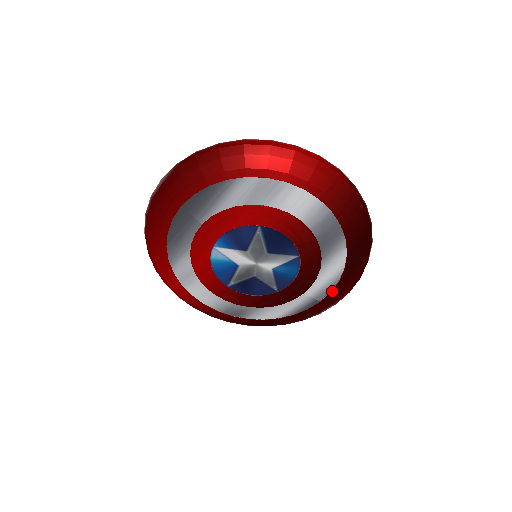
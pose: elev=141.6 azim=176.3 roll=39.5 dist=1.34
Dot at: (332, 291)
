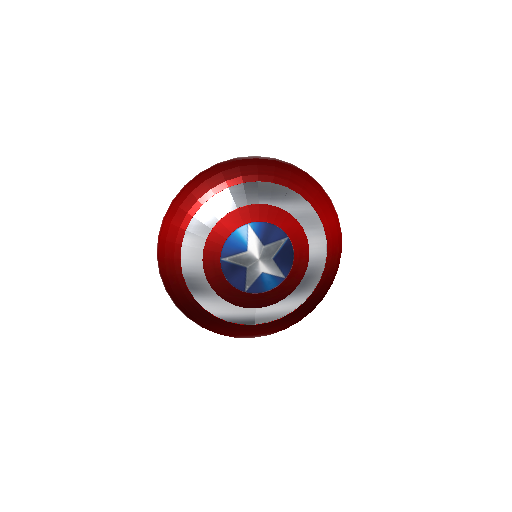
Dot at: (269, 322)
